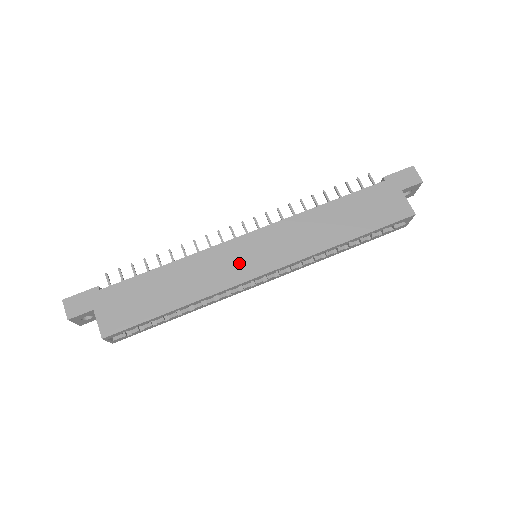
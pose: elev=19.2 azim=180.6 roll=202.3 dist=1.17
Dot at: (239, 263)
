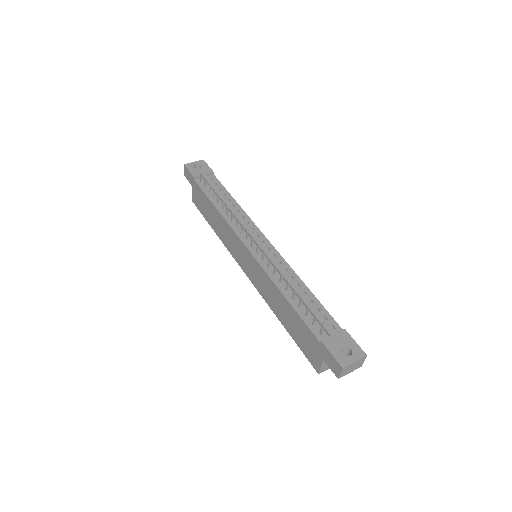
Dot at: (238, 253)
